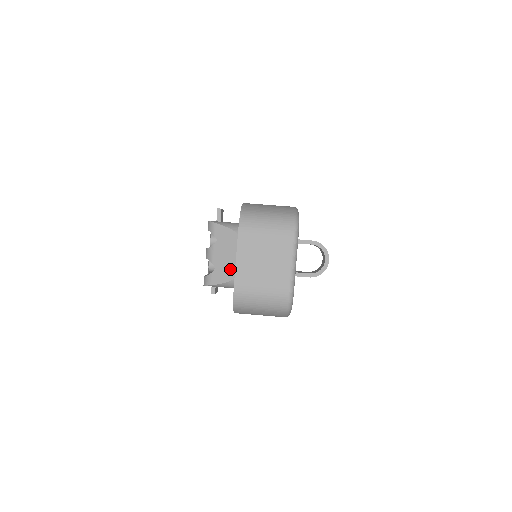
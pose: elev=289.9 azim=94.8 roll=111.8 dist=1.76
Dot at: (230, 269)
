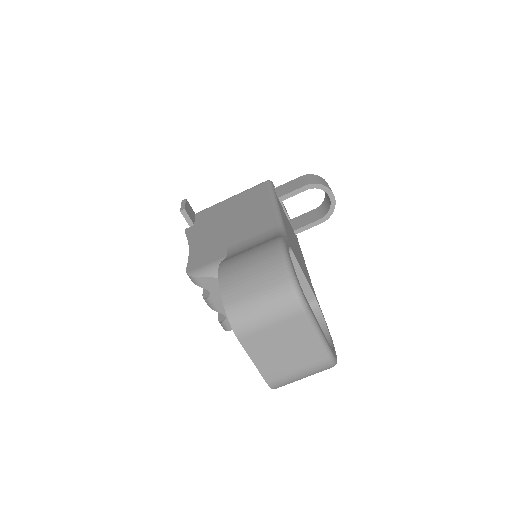
Dot at: occluded
